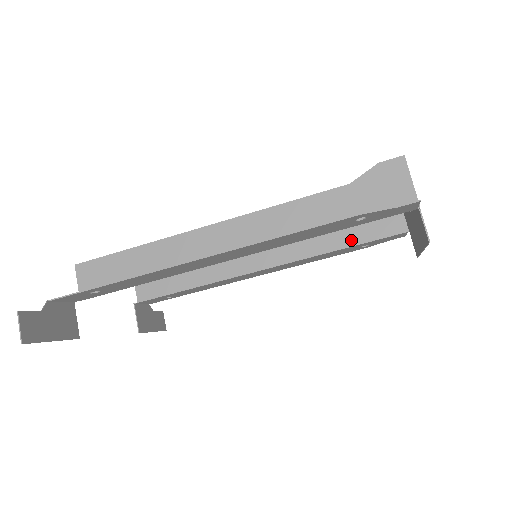
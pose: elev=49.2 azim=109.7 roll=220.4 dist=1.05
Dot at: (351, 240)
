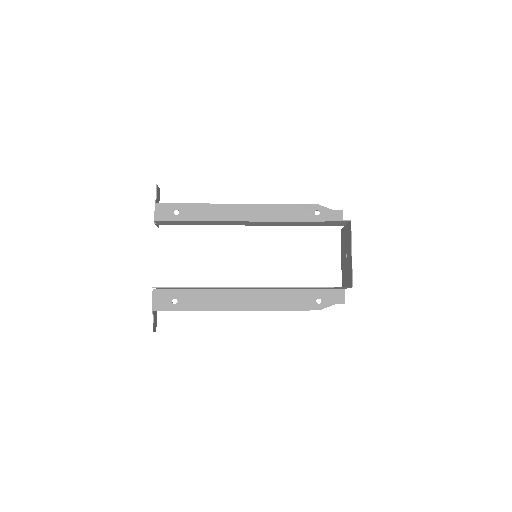
Dot at: (311, 225)
